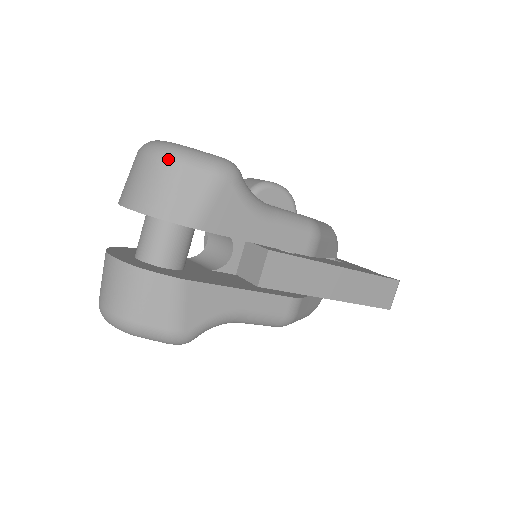
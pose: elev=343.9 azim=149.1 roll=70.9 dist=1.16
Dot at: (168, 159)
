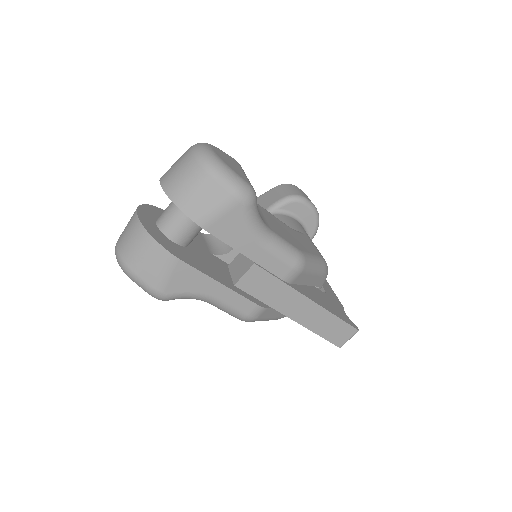
Dot at: (204, 168)
